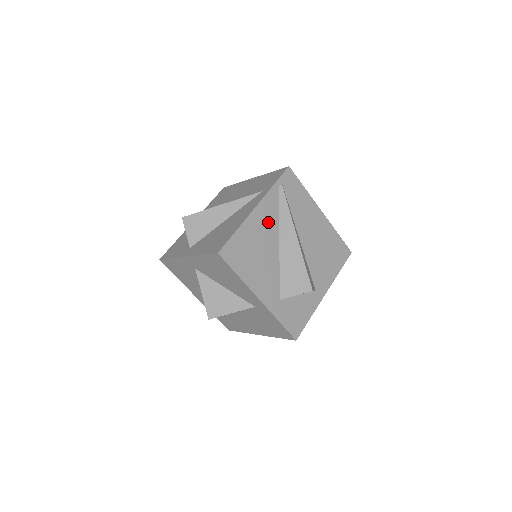
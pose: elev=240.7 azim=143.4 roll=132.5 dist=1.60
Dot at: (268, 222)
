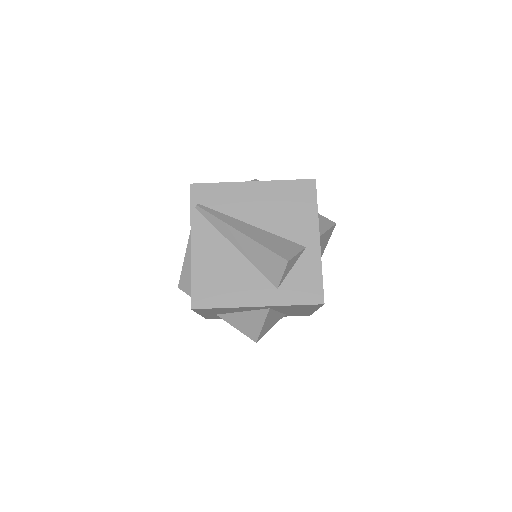
Dot at: (211, 244)
